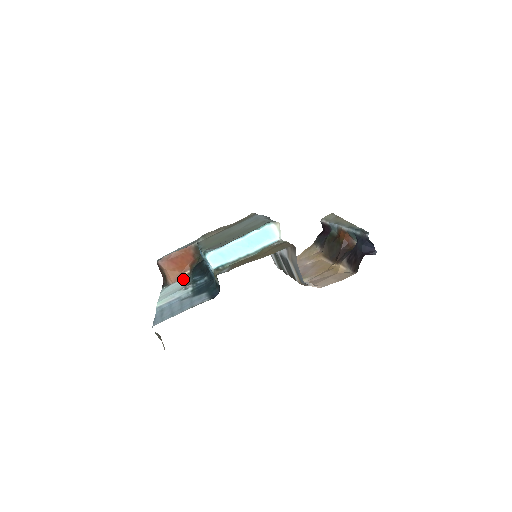
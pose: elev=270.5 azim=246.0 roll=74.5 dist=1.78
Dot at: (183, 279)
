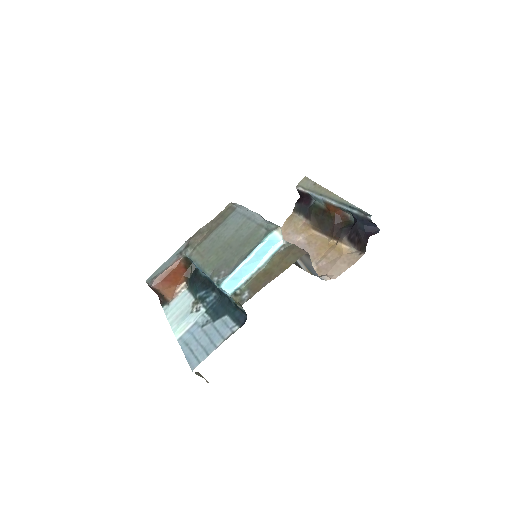
Dot at: (182, 293)
